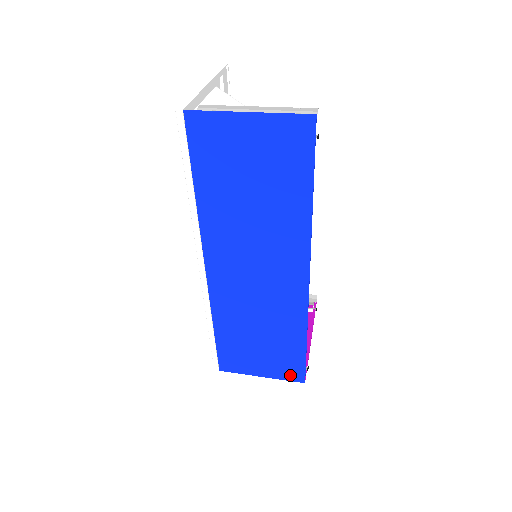
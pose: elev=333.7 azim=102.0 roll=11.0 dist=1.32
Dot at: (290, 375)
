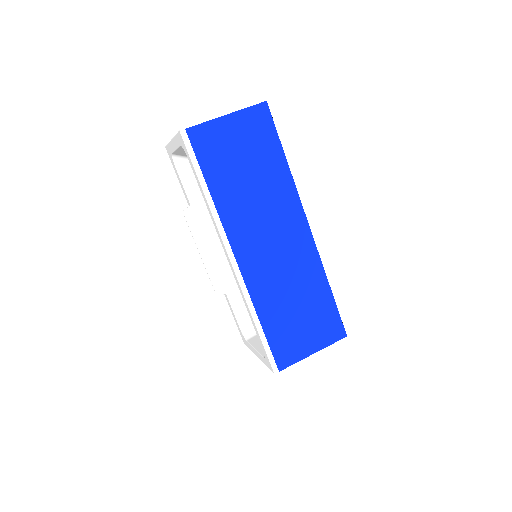
Dot at: (333, 335)
